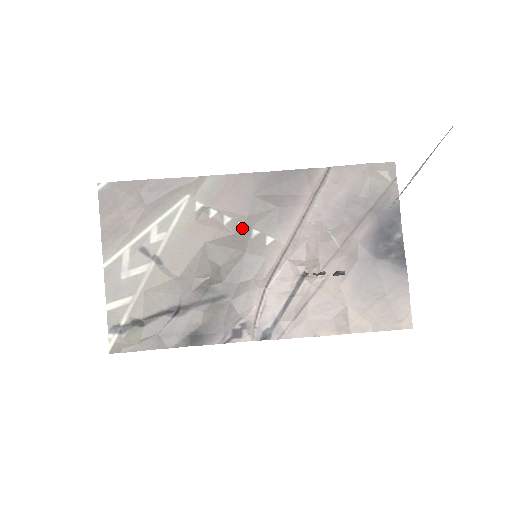
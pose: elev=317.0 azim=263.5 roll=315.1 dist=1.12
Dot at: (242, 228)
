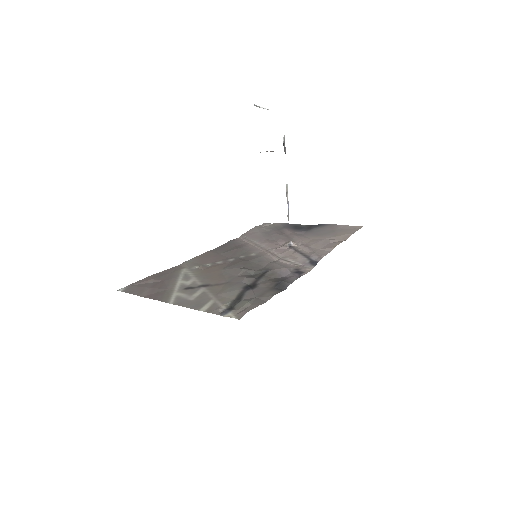
Dot at: (232, 260)
